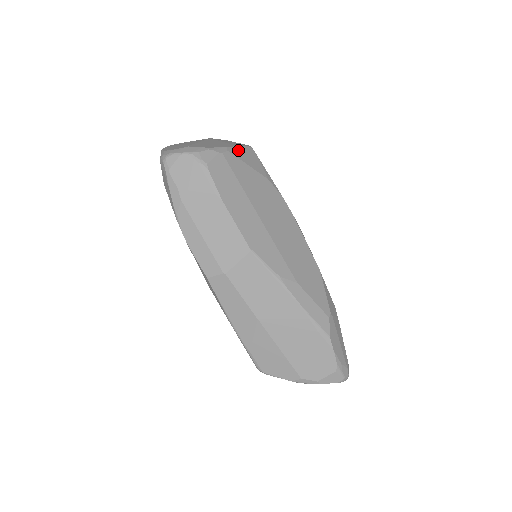
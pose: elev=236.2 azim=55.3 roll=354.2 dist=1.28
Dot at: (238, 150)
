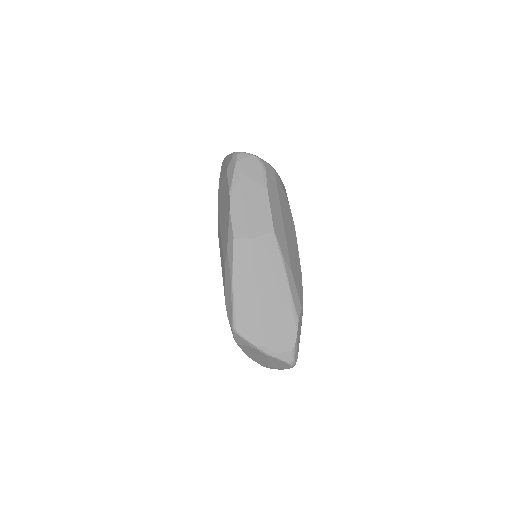
Dot at: (280, 178)
